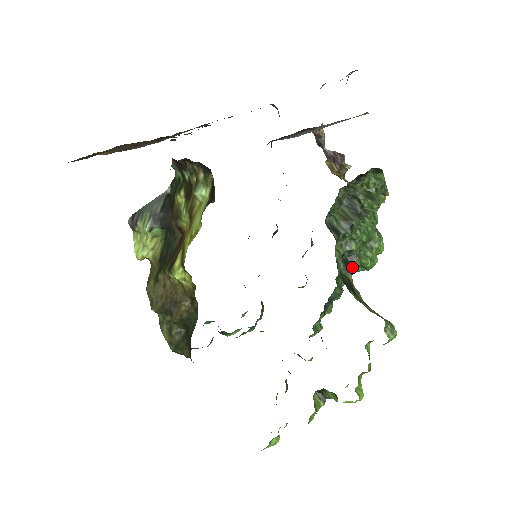
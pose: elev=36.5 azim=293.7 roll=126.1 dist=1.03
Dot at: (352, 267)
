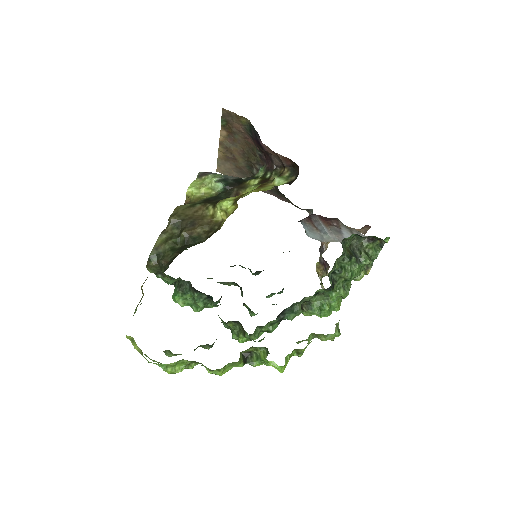
Dot at: (333, 284)
